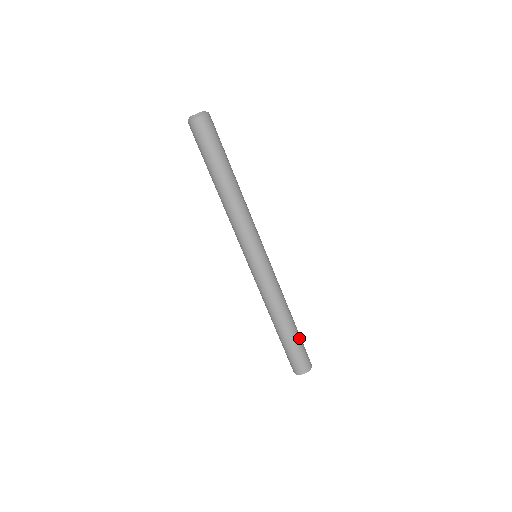
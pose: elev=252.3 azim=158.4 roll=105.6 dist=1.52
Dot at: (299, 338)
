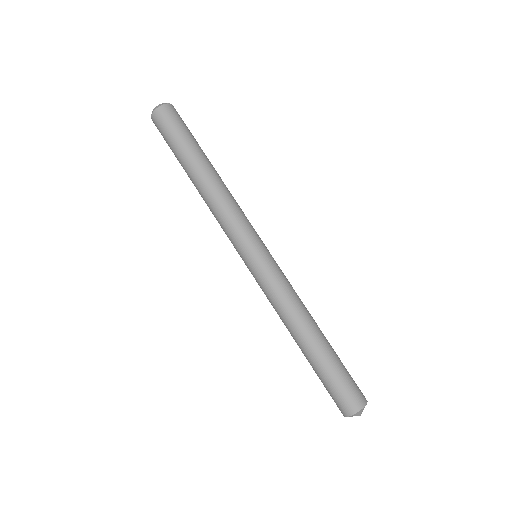
Dot at: (338, 357)
